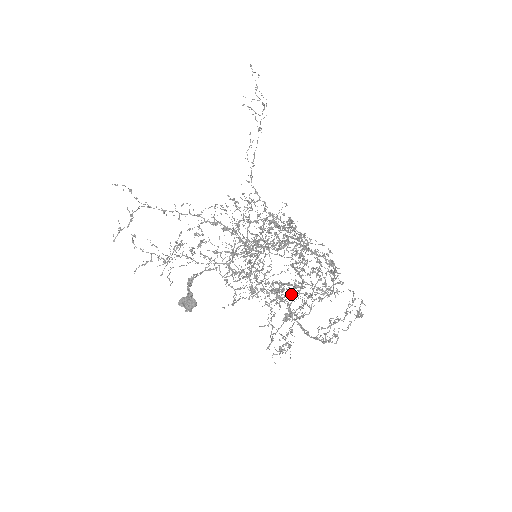
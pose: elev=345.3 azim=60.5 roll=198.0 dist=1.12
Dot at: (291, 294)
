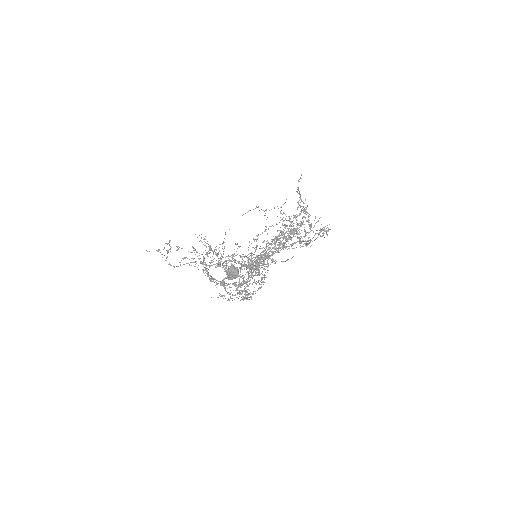
Dot at: occluded
